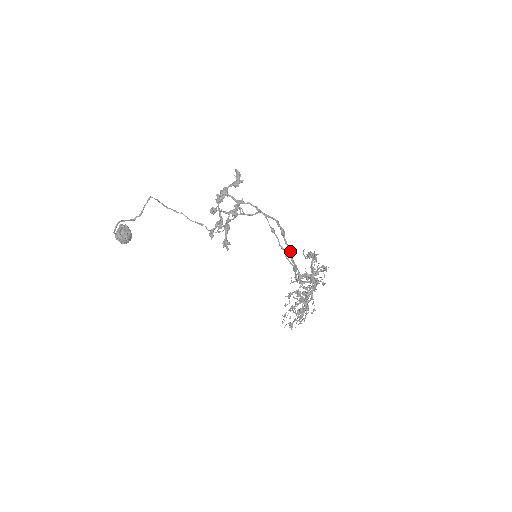
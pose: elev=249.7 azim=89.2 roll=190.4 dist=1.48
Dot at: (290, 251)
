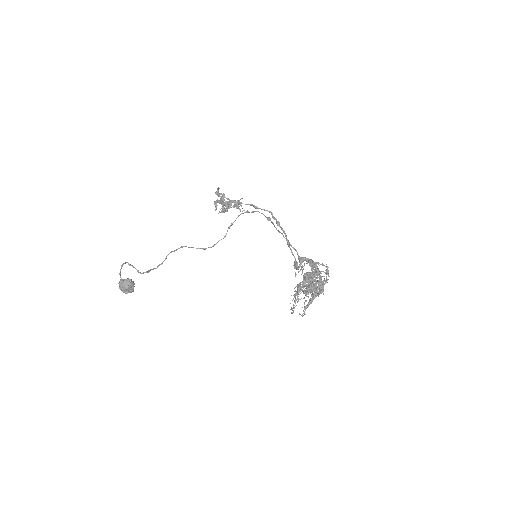
Dot at: (287, 239)
